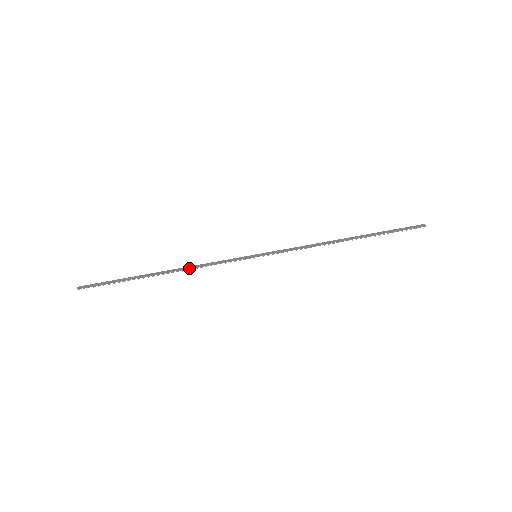
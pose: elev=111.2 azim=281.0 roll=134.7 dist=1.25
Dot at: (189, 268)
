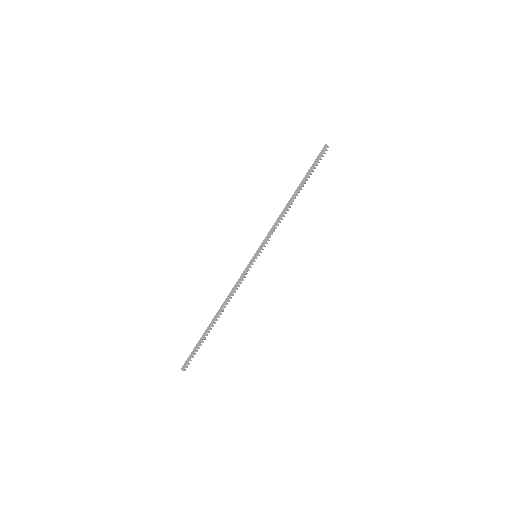
Dot at: occluded
